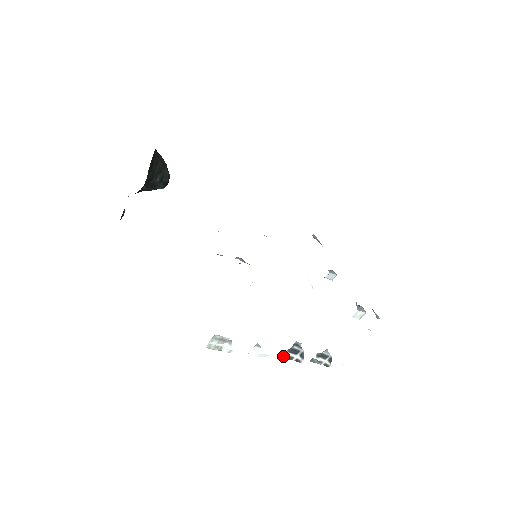
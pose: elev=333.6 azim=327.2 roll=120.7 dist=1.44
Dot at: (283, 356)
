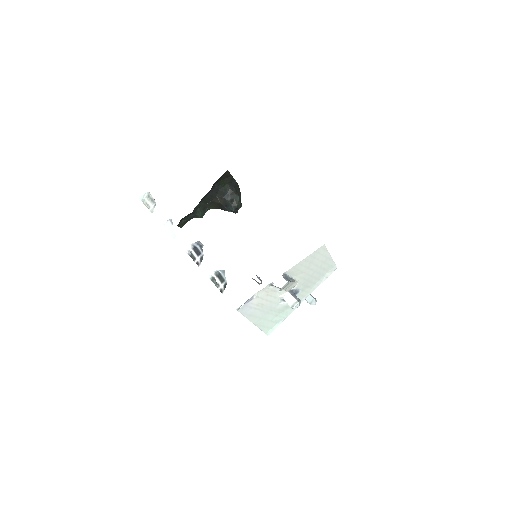
Dot at: (190, 254)
